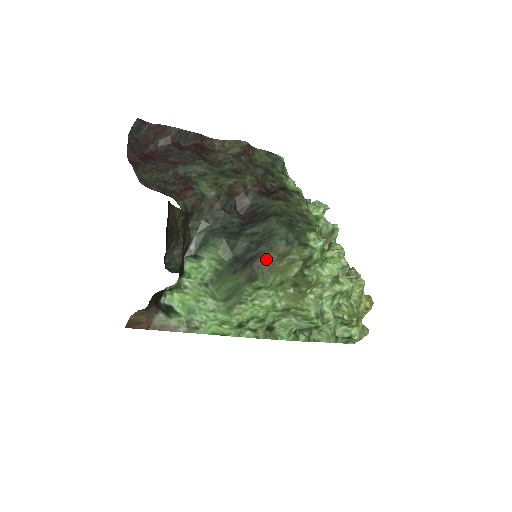
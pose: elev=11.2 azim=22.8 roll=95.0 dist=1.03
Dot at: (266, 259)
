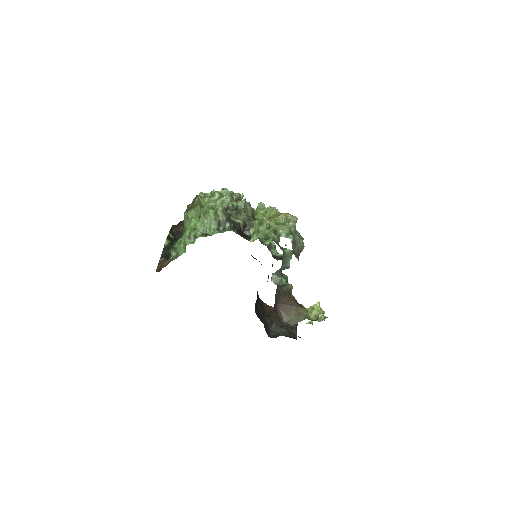
Dot at: (189, 207)
